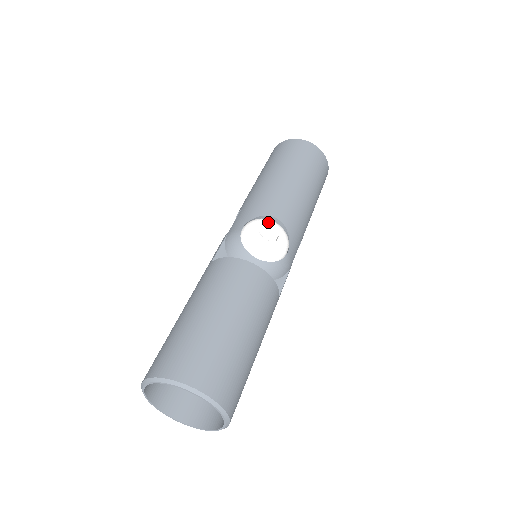
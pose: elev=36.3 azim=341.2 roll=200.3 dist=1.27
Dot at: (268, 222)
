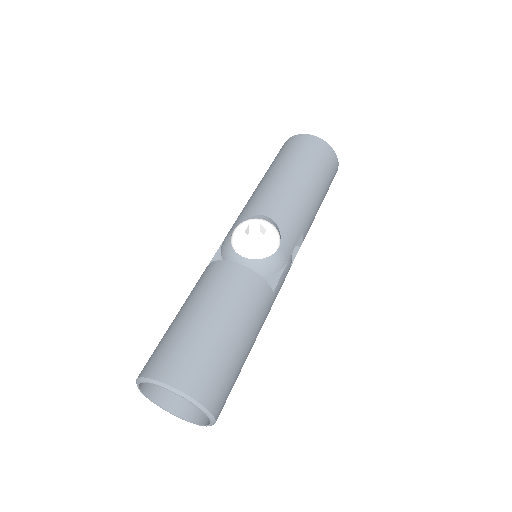
Dot at: (255, 221)
